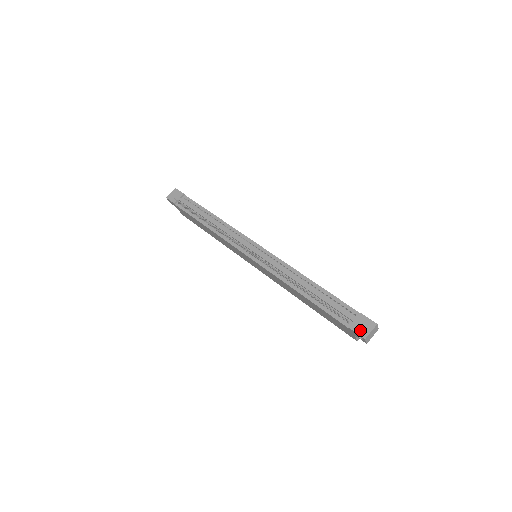
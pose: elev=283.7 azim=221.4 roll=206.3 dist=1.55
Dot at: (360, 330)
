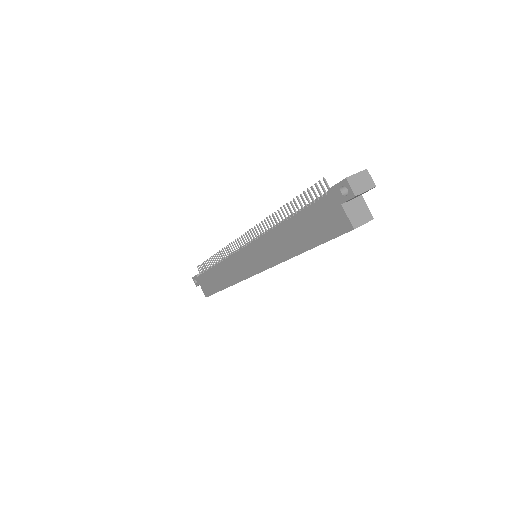
Dot at: (342, 181)
